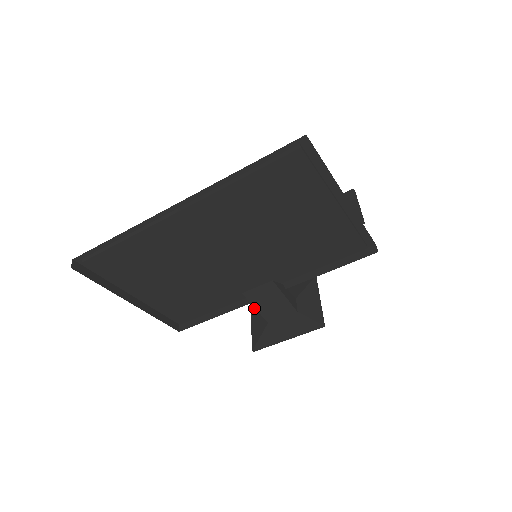
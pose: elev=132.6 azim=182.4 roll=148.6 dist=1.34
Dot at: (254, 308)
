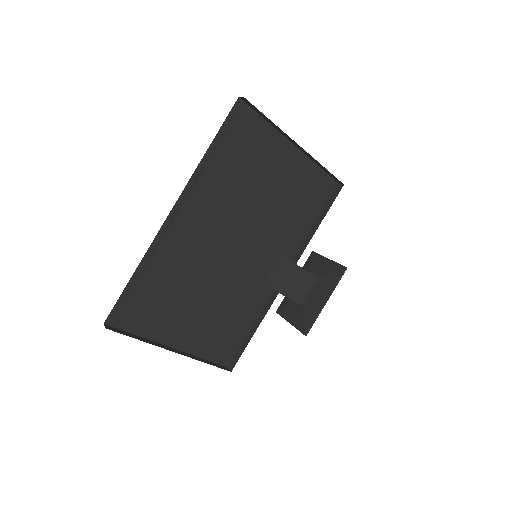
Dot at: (282, 311)
